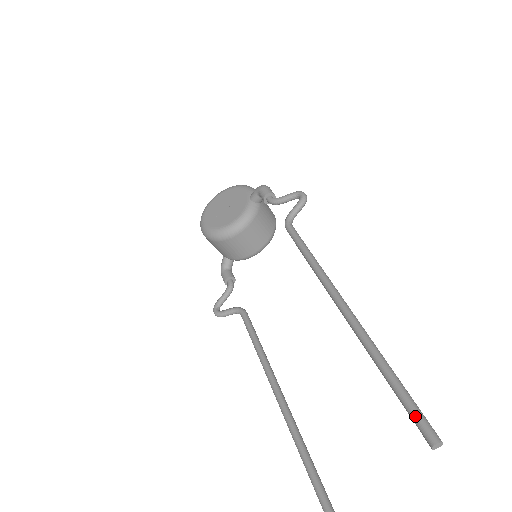
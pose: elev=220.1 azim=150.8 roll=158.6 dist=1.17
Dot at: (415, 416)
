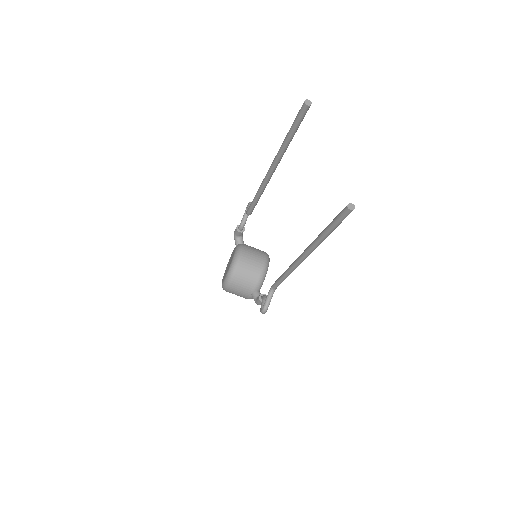
Dot at: (297, 115)
